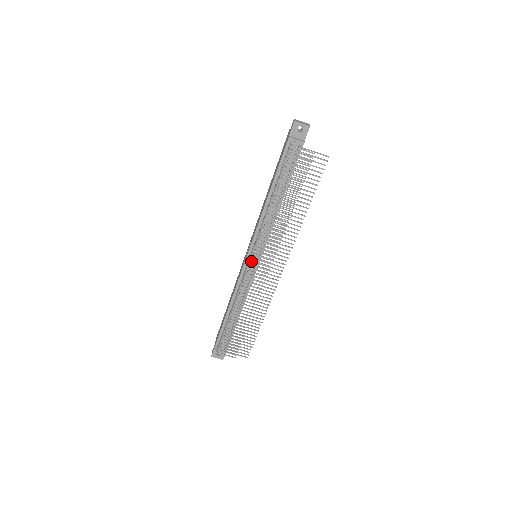
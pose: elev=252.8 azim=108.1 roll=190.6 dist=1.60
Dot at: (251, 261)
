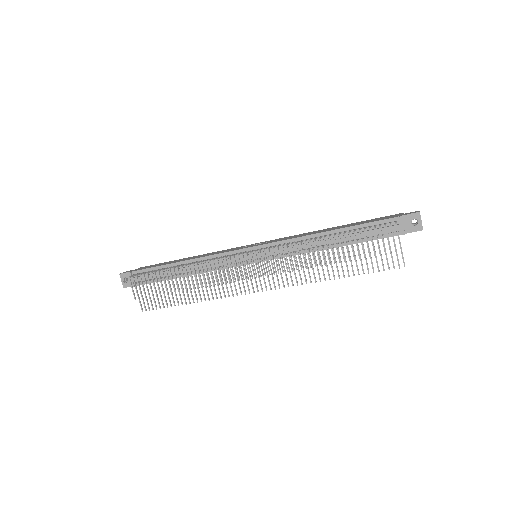
Dot at: (249, 254)
